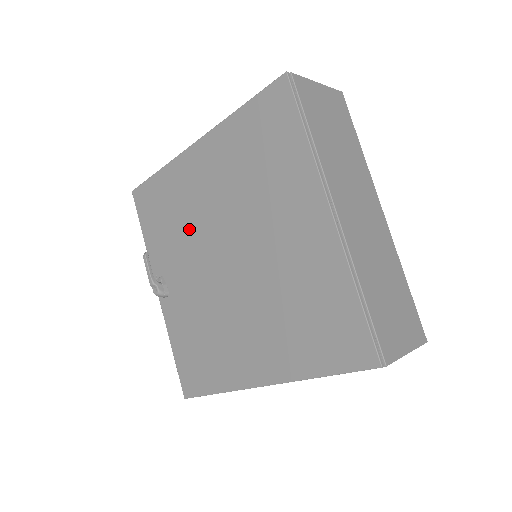
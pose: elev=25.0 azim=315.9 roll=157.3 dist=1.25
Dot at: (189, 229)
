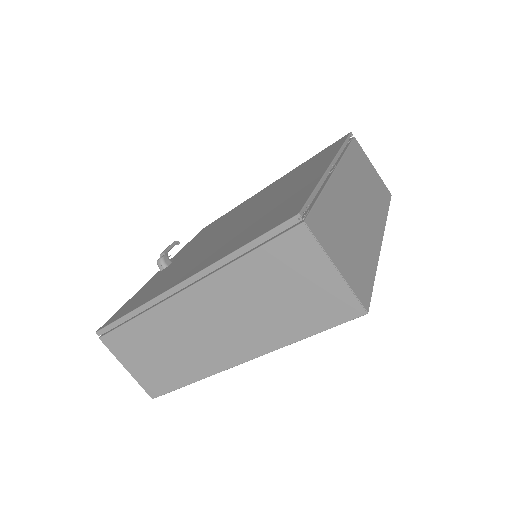
Dot at: (222, 224)
